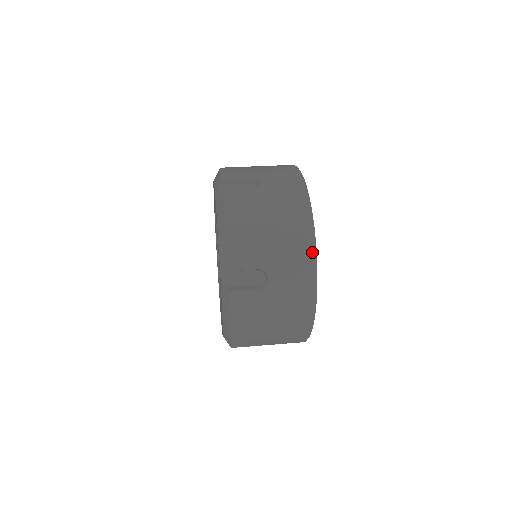
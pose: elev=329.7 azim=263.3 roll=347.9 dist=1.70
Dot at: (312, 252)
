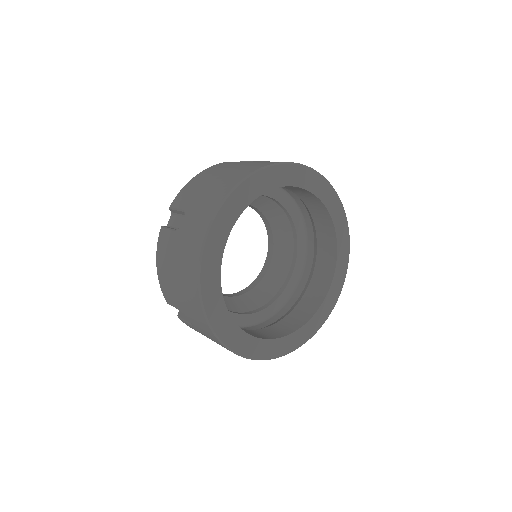
Dot at: (203, 316)
